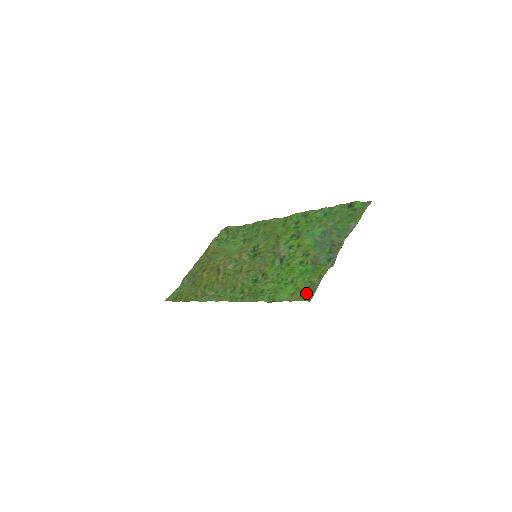
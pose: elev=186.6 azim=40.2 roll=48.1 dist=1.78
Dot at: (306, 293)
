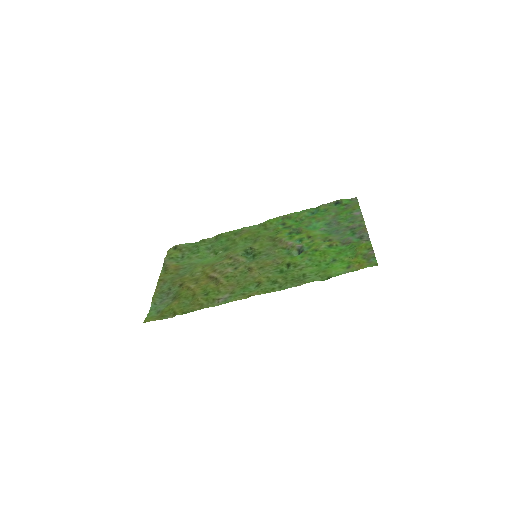
Dot at: (366, 262)
